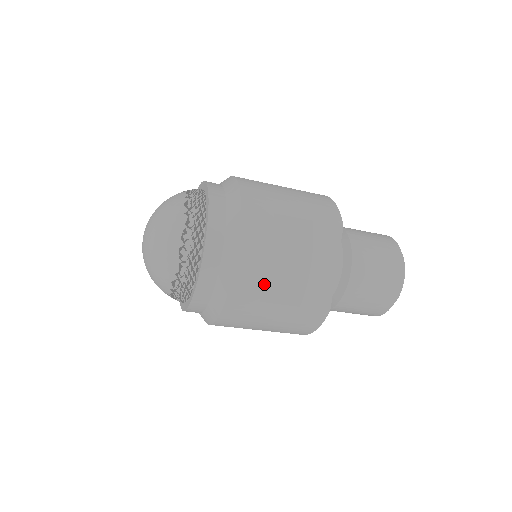
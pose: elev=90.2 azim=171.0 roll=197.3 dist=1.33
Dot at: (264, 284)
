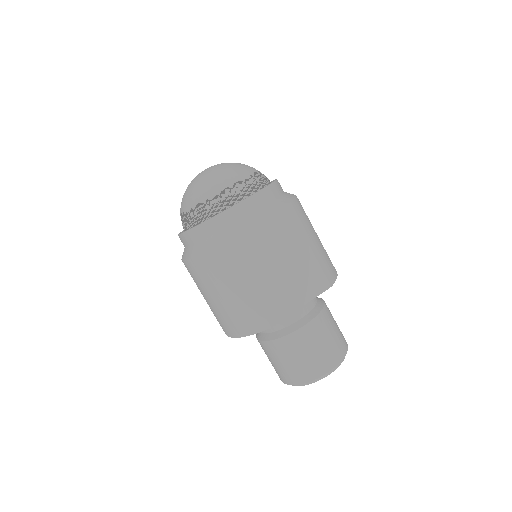
Dot at: (253, 260)
